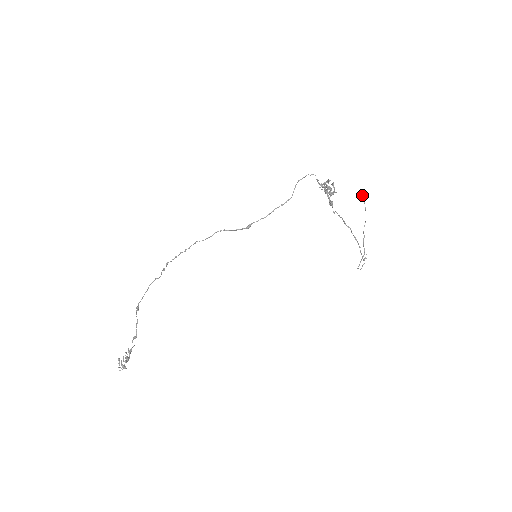
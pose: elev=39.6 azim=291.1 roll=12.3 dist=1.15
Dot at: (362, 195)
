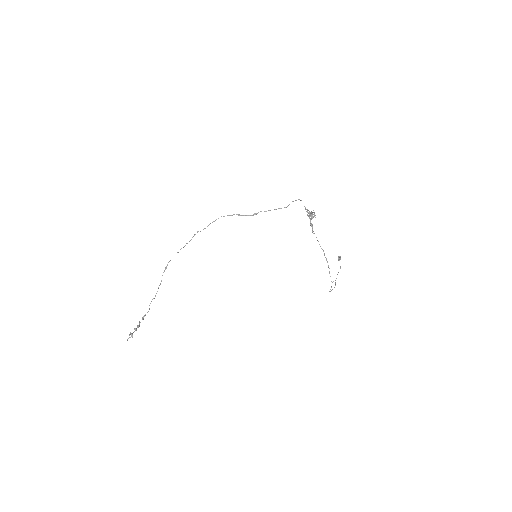
Dot at: (340, 256)
